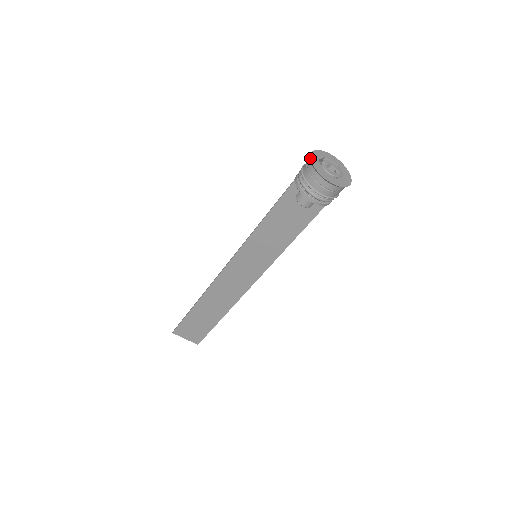
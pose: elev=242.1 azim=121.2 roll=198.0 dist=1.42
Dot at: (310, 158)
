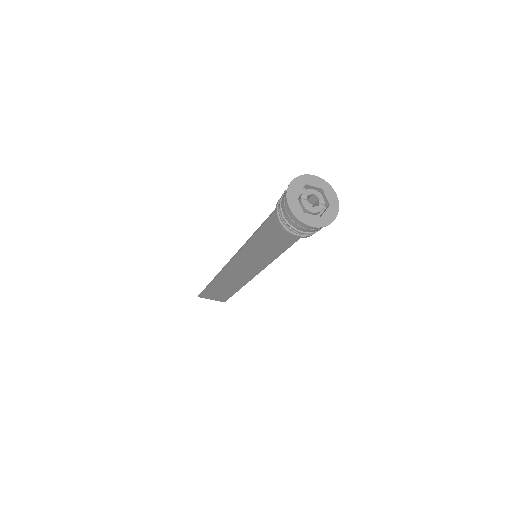
Dot at: (286, 198)
